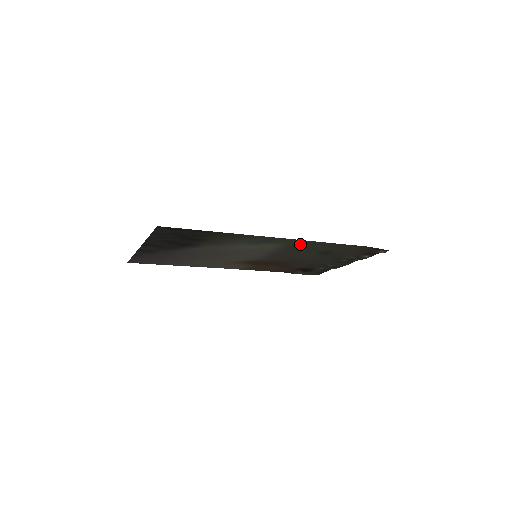
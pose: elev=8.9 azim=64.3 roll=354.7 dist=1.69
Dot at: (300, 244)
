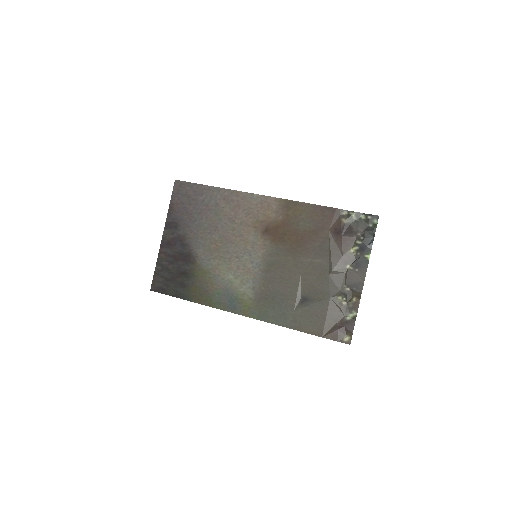
Dot at: (263, 308)
